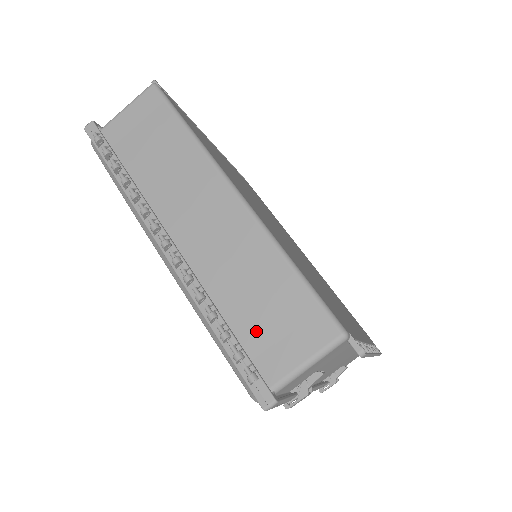
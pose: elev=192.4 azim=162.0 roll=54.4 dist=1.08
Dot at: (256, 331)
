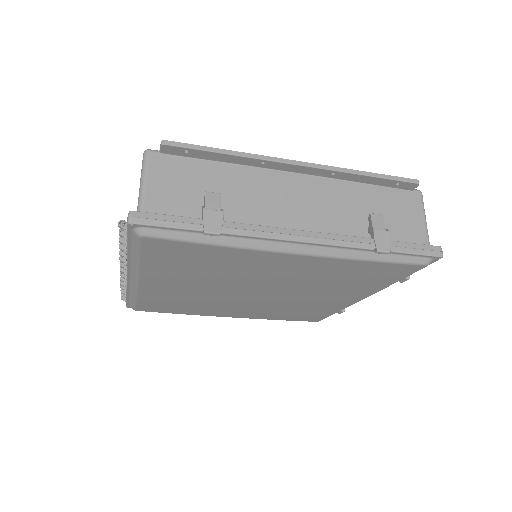
Dot at: occluded
